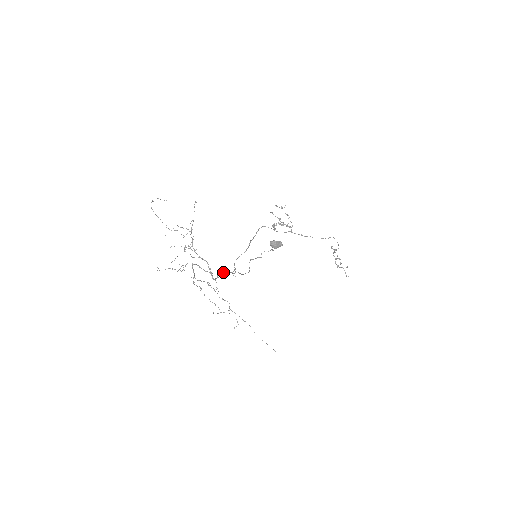
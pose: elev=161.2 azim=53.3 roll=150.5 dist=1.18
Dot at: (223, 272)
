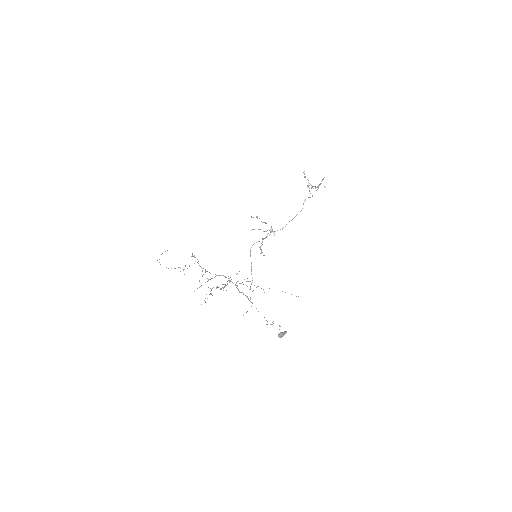
Dot at: (243, 294)
